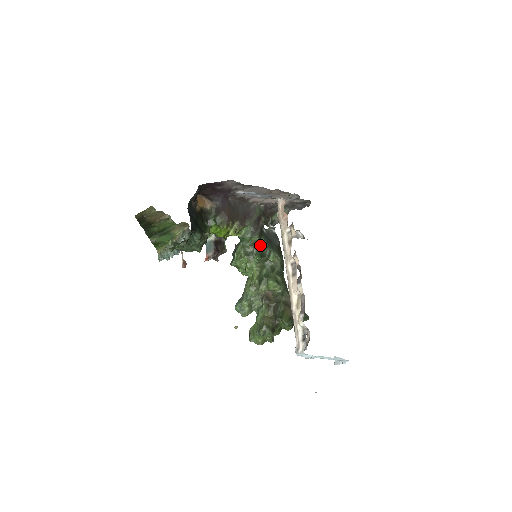
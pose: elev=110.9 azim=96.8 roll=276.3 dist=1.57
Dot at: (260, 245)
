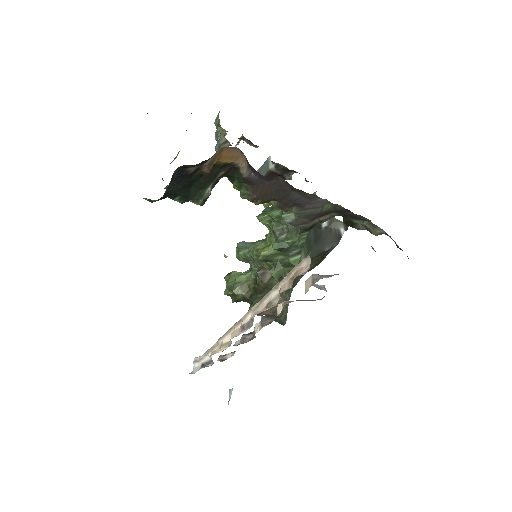
Dot at: (294, 237)
